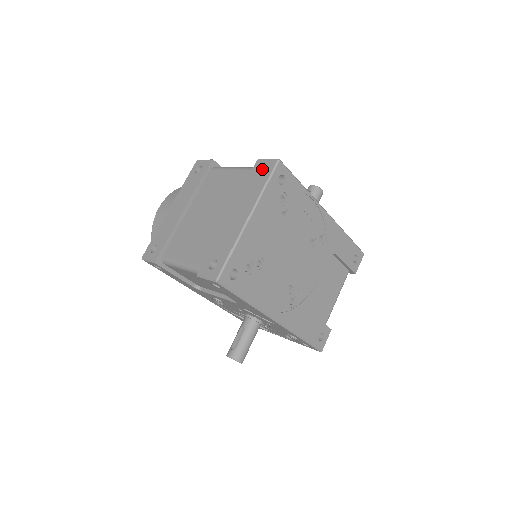
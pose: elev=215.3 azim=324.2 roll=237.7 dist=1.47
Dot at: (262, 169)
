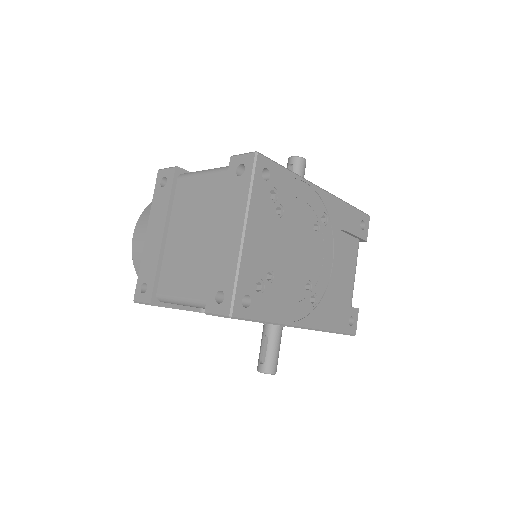
Dot at: (239, 167)
